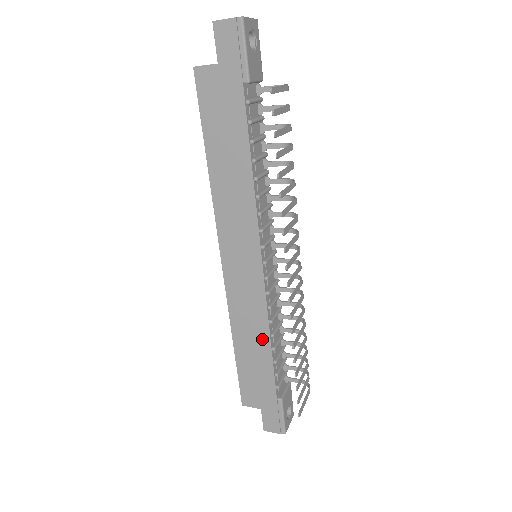
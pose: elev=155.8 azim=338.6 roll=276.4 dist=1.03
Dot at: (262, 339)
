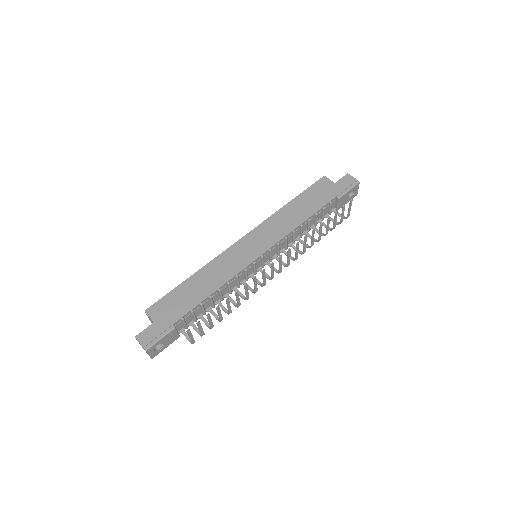
Dot at: (213, 286)
